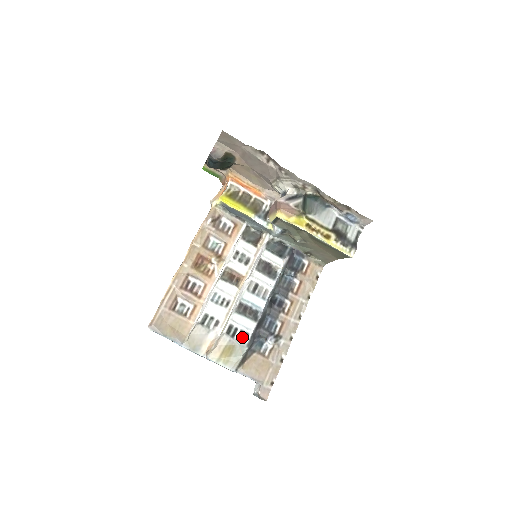
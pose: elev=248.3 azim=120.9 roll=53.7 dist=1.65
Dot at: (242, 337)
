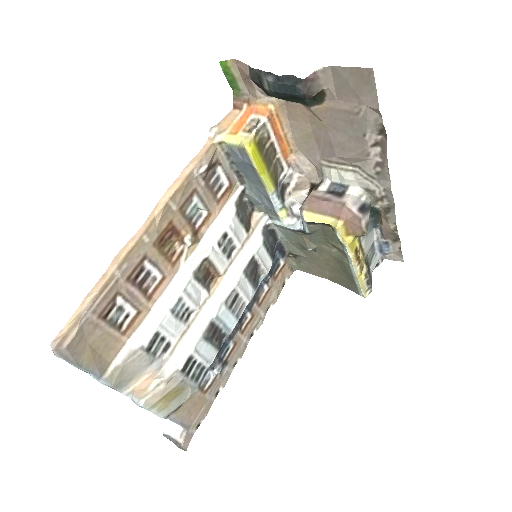
Dot at: (197, 374)
